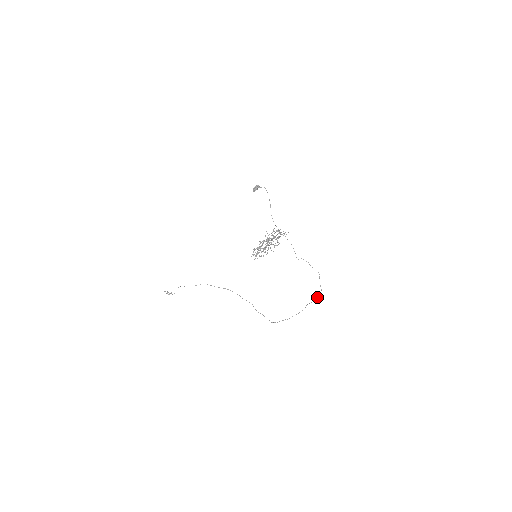
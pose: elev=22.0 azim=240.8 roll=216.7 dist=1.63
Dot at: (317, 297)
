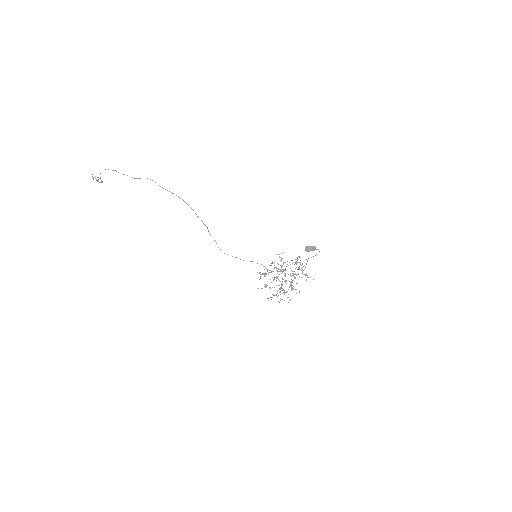
Dot at: occluded
